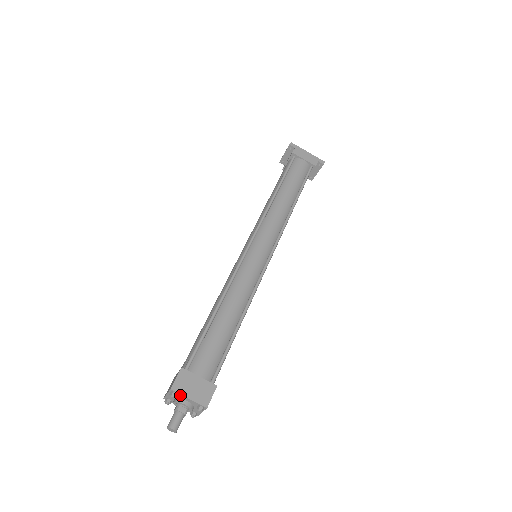
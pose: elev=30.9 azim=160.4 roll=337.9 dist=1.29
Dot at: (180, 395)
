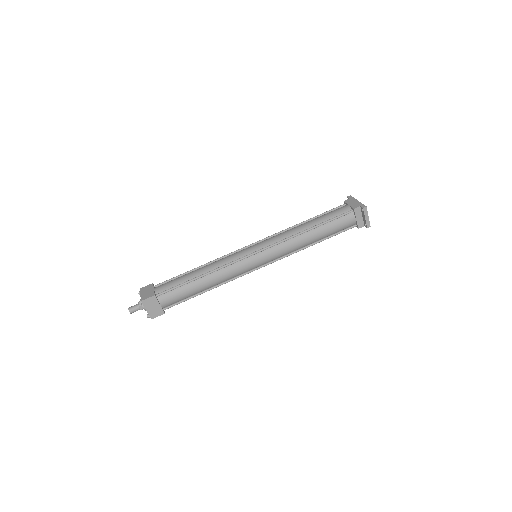
Dot at: (141, 293)
